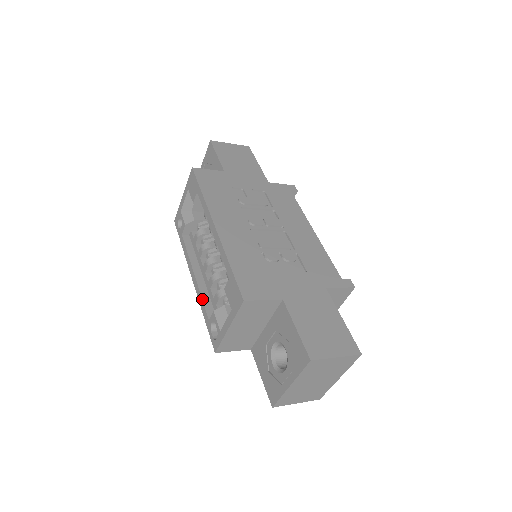
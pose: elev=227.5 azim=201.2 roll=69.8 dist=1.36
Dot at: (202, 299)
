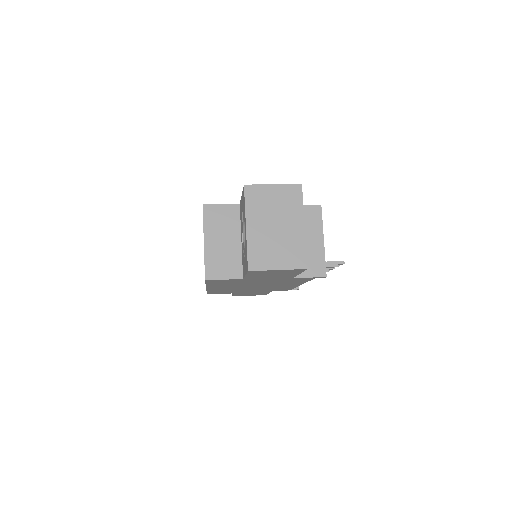
Dot at: occluded
